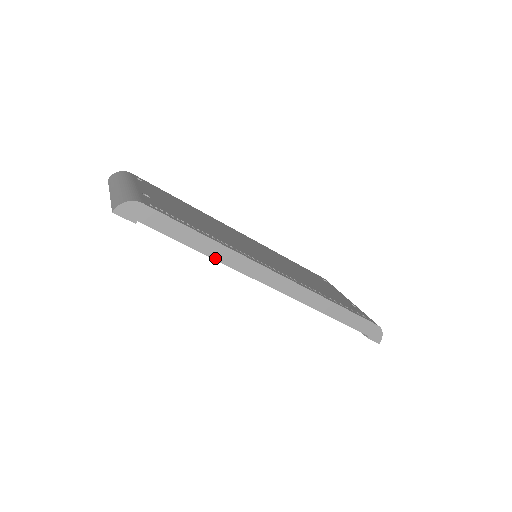
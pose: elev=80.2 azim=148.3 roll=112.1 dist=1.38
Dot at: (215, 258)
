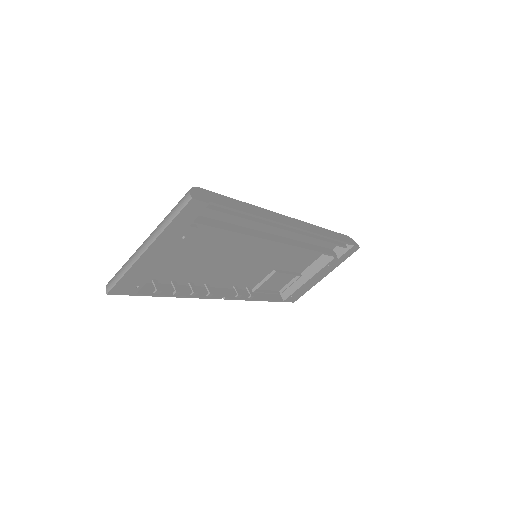
Dot at: (261, 216)
